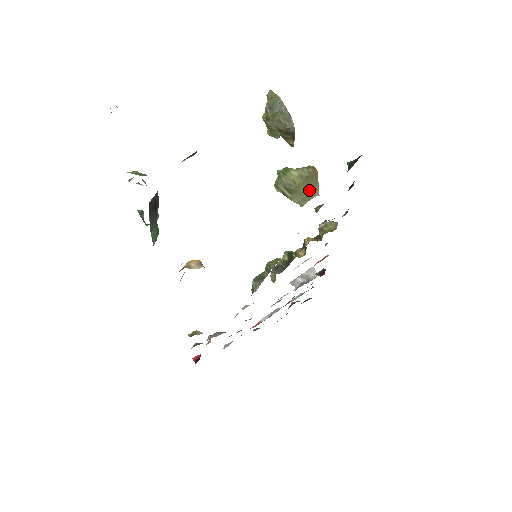
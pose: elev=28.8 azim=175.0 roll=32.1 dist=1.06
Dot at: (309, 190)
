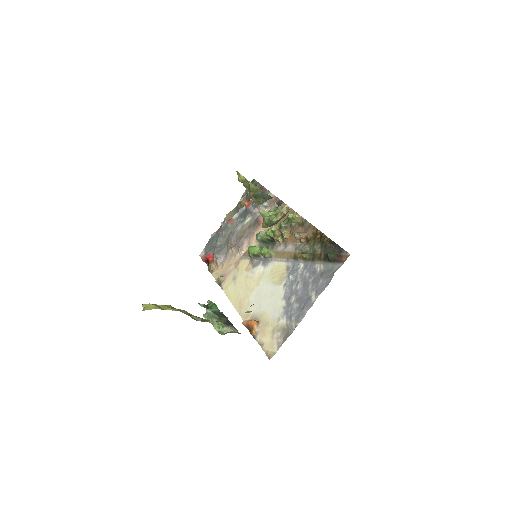
Dot at: occluded
